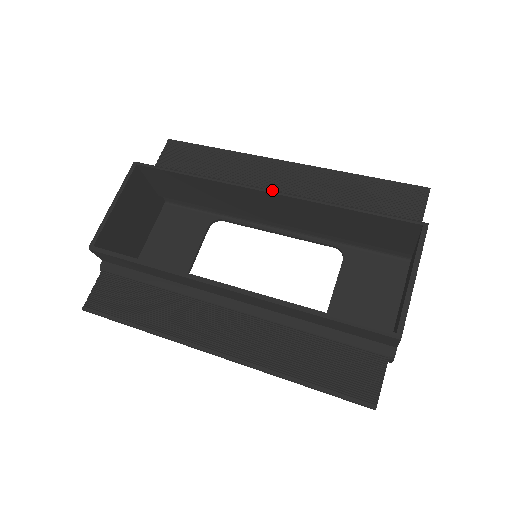
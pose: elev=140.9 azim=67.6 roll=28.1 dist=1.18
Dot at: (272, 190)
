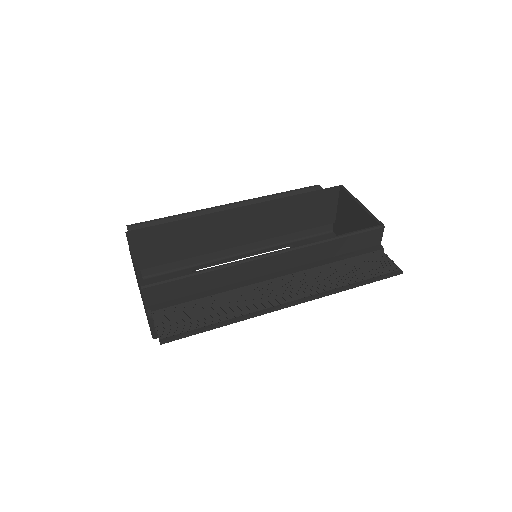
Dot at: (245, 206)
